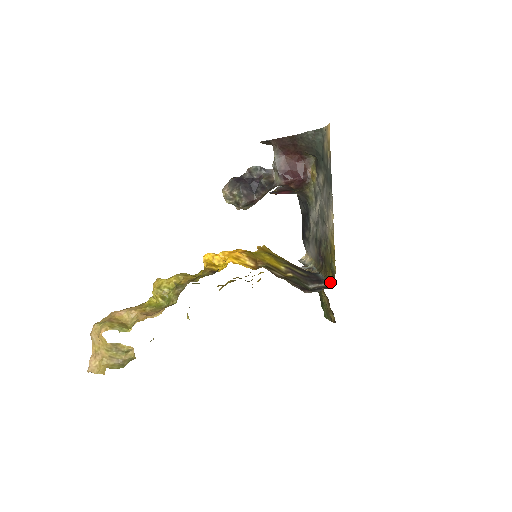
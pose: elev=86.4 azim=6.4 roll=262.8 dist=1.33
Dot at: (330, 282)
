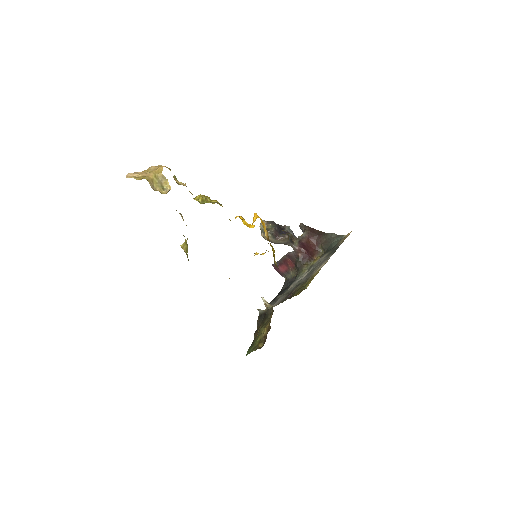
Dot at: occluded
